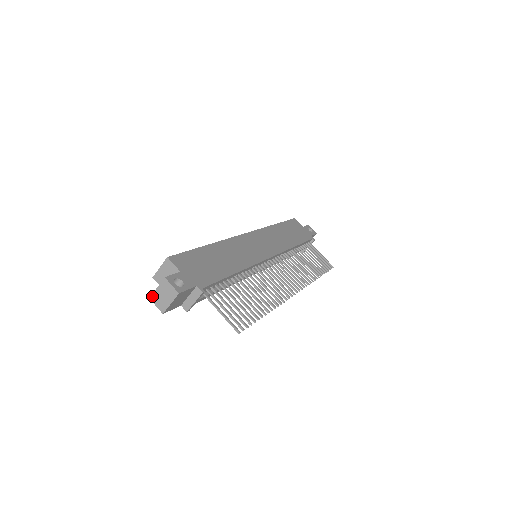
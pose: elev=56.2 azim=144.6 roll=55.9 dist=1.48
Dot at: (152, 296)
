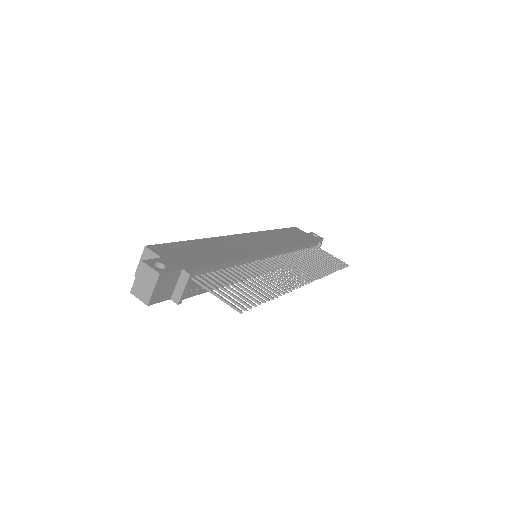
Dot at: (132, 289)
